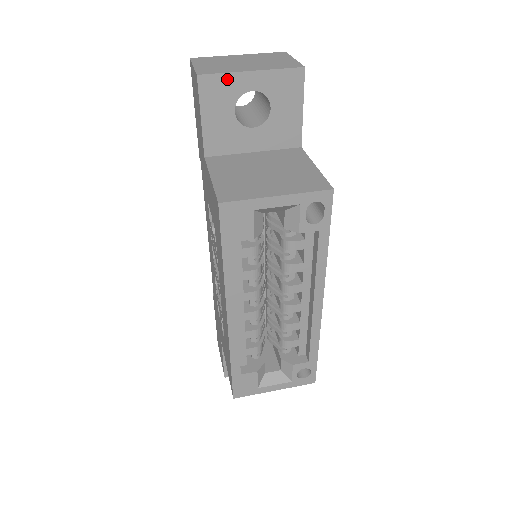
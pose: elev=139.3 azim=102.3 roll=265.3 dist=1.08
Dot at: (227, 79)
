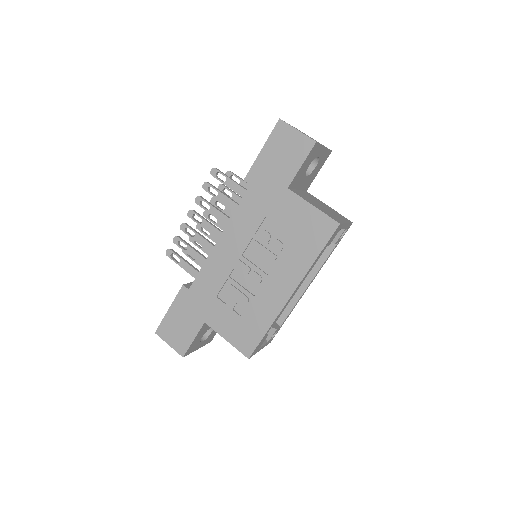
Dot at: (319, 148)
